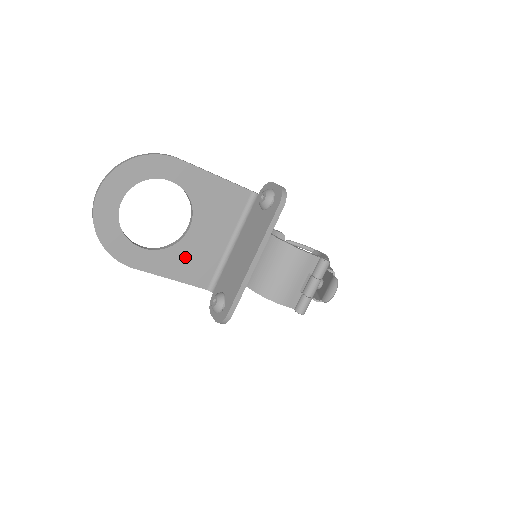
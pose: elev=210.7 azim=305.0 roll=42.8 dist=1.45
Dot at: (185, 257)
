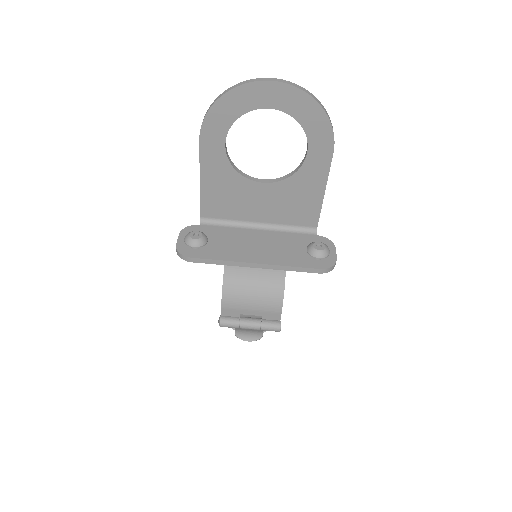
Dot at: (229, 187)
